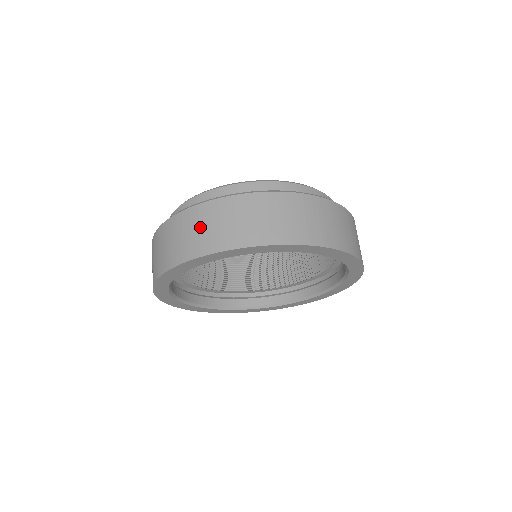
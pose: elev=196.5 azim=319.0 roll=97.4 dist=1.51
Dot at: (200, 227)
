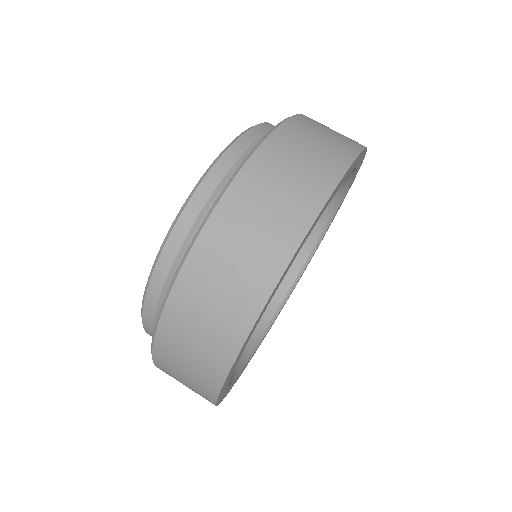
Dot at: (258, 215)
